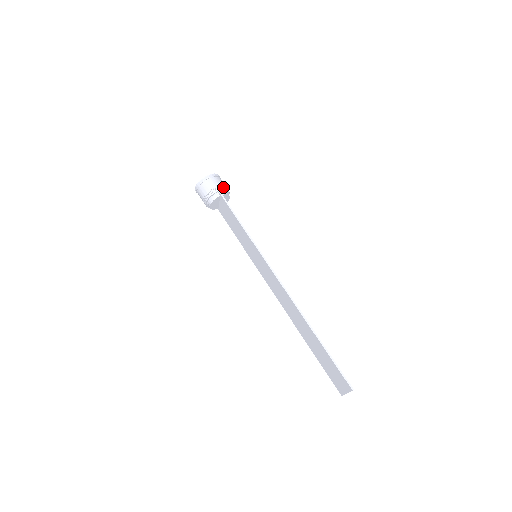
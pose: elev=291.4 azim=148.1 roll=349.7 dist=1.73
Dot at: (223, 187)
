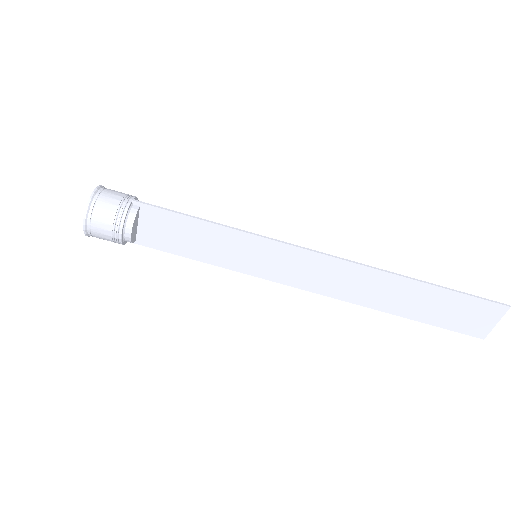
Dot at: (131, 195)
